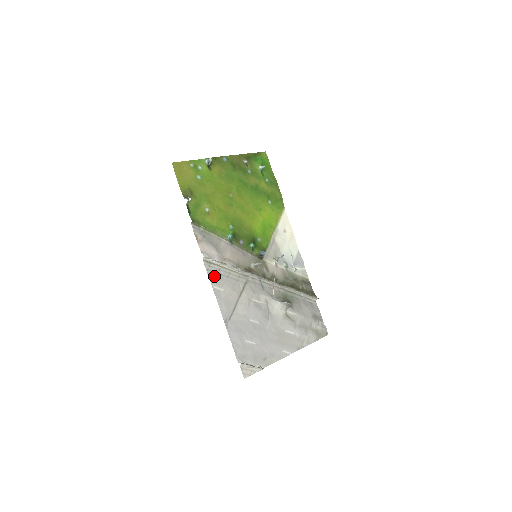
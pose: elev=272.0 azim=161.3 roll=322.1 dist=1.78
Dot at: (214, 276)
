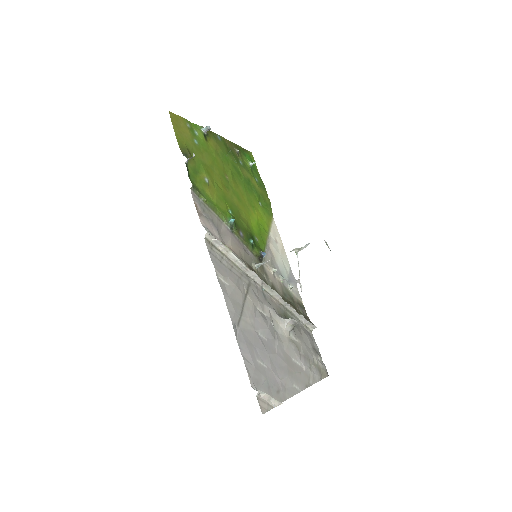
Dot at: (217, 263)
